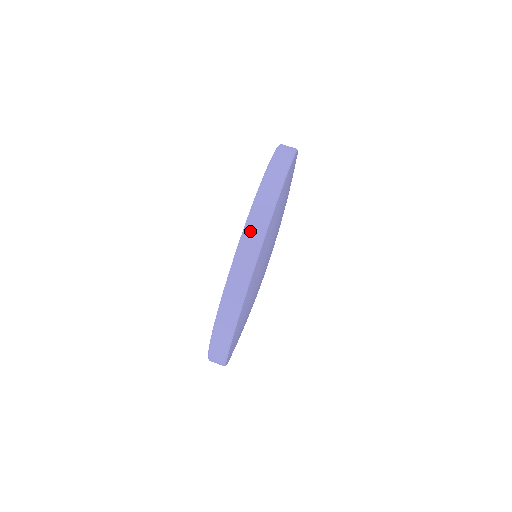
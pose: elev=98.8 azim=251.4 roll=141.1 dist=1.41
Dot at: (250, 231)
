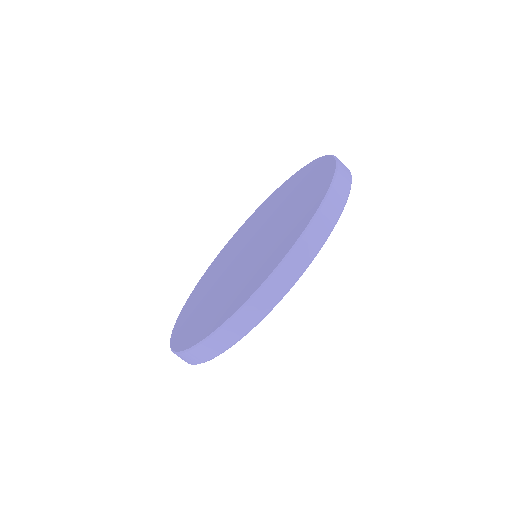
Dot at: (209, 344)
